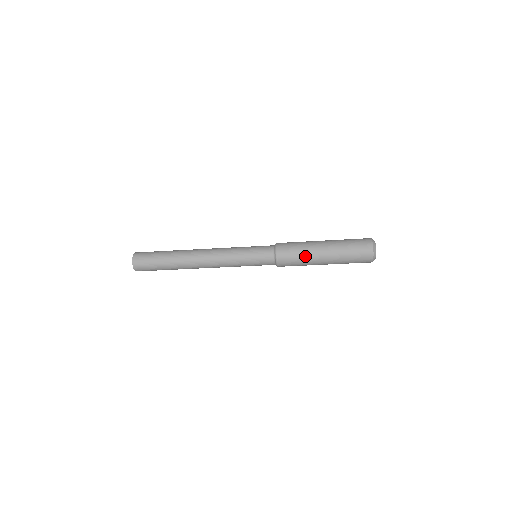
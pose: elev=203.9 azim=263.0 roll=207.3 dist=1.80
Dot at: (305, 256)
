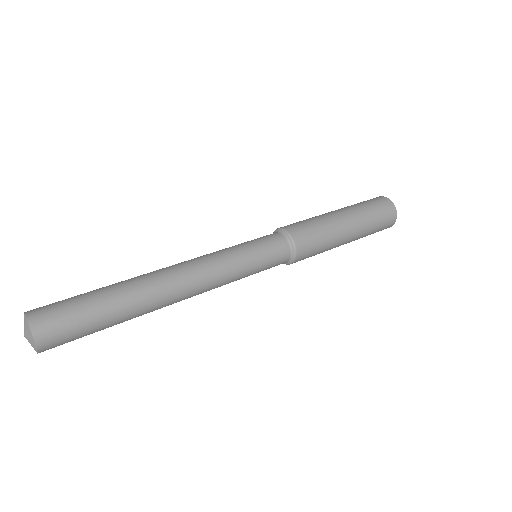
Dot at: occluded
